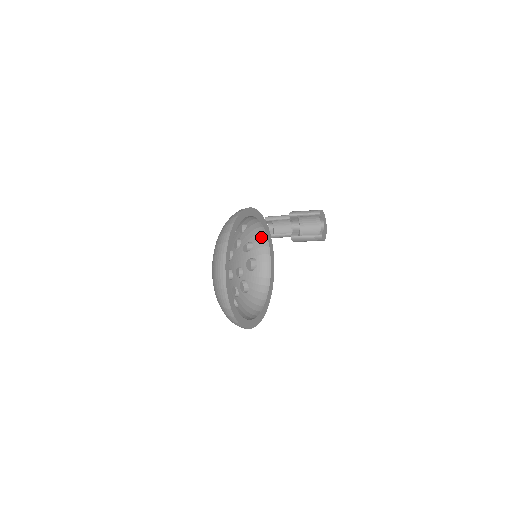
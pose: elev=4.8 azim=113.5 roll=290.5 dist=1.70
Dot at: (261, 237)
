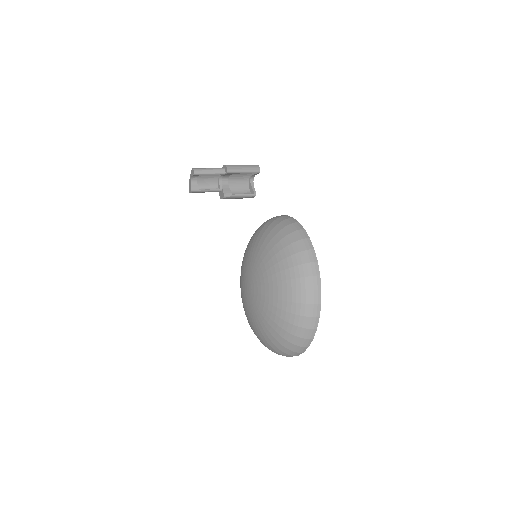
Dot at: occluded
